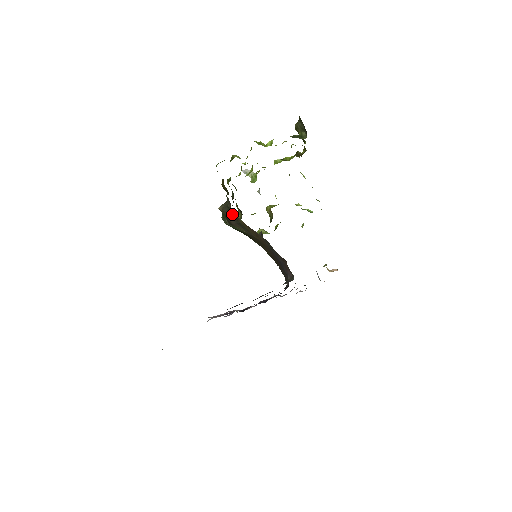
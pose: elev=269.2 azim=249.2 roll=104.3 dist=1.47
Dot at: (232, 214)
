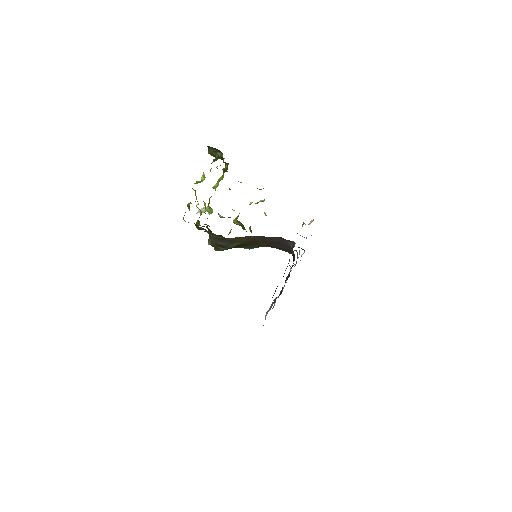
Dot at: (221, 240)
